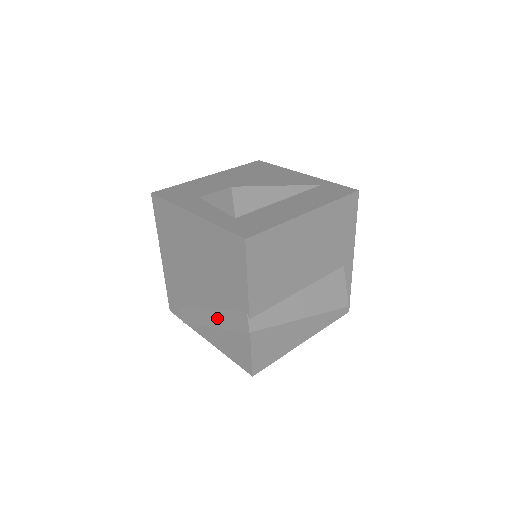
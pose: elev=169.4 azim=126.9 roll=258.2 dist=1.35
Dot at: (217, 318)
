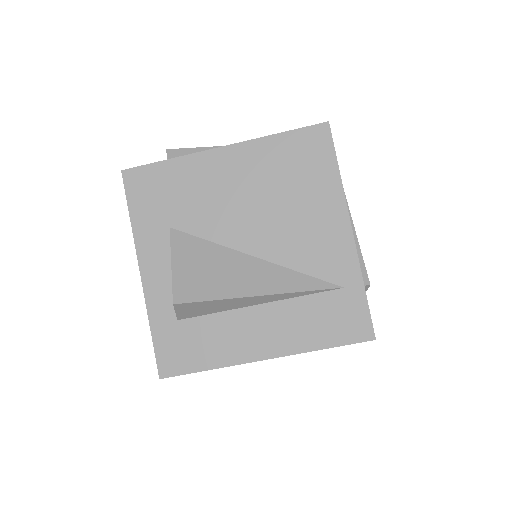
Dot at: occluded
